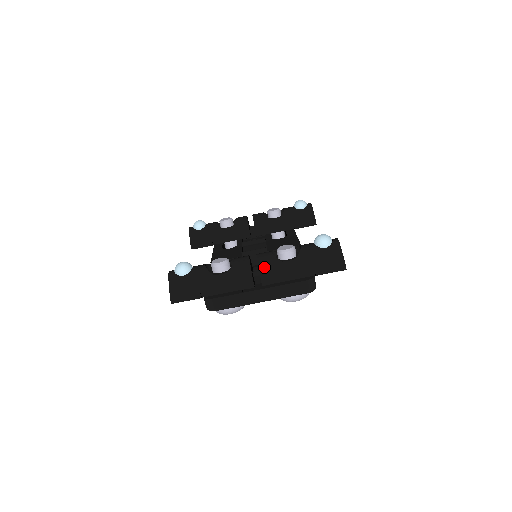
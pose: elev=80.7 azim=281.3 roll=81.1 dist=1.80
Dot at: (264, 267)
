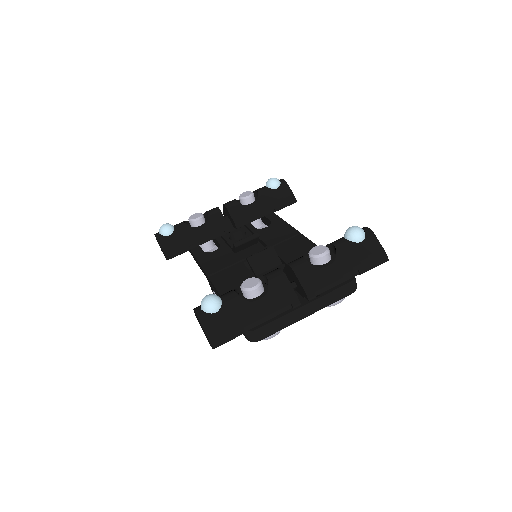
Dot at: (305, 279)
